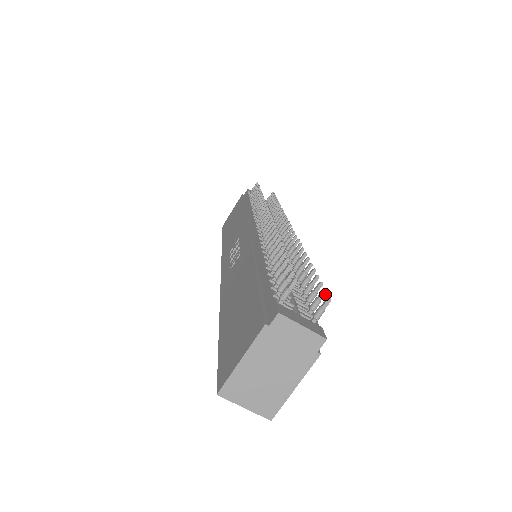
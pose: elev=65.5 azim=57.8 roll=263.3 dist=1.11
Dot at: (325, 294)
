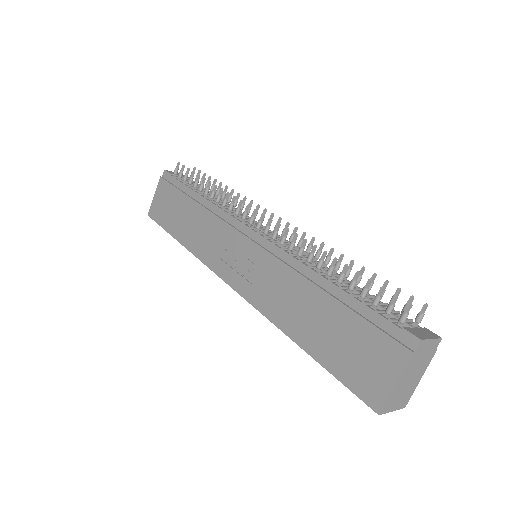
Dot at: (413, 299)
